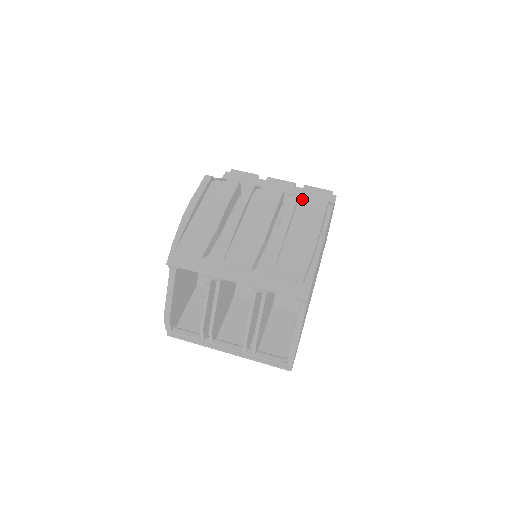
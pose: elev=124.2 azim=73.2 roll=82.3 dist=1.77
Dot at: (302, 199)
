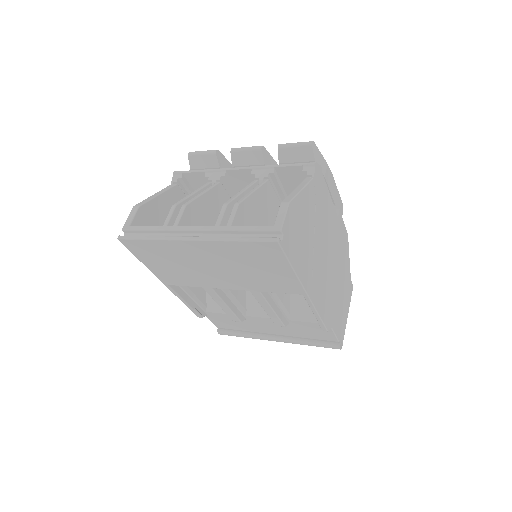
Dot at: occluded
